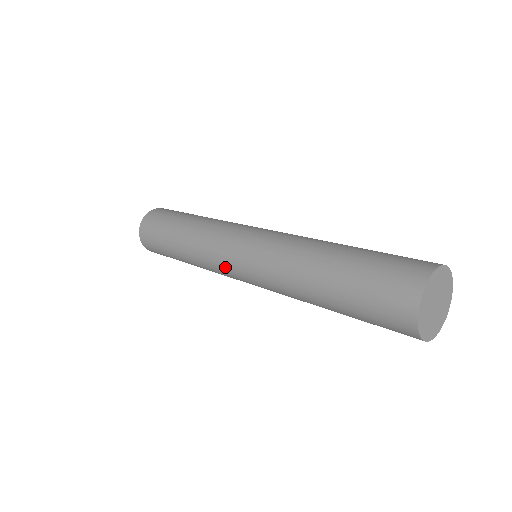
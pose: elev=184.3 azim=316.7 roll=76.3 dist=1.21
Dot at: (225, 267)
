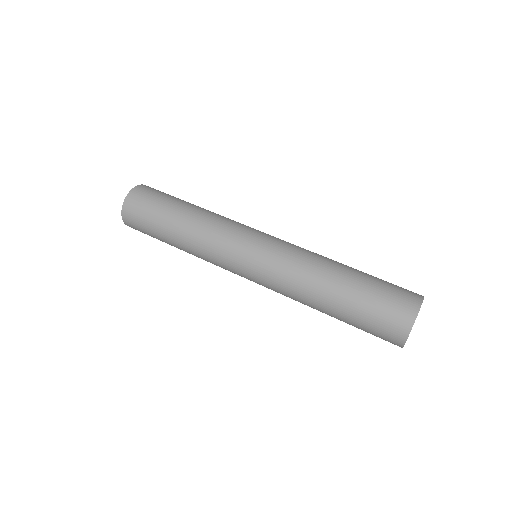
Dot at: (235, 248)
